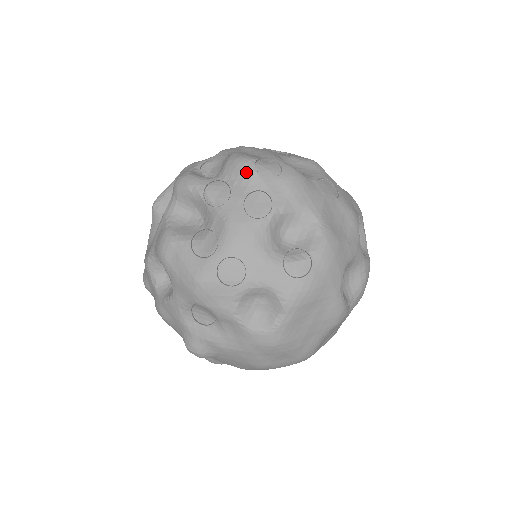
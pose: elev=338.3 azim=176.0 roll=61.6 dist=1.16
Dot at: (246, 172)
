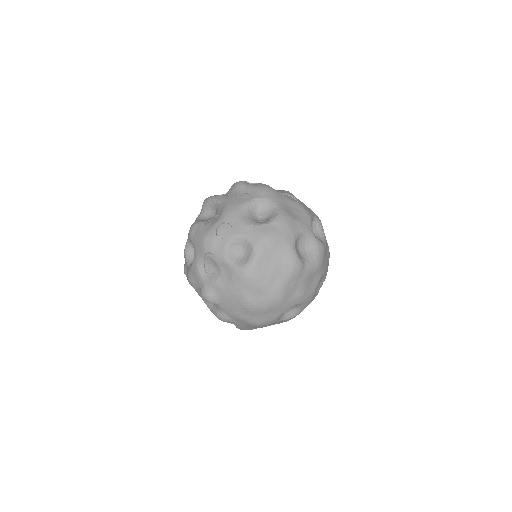
Dot at: (239, 186)
